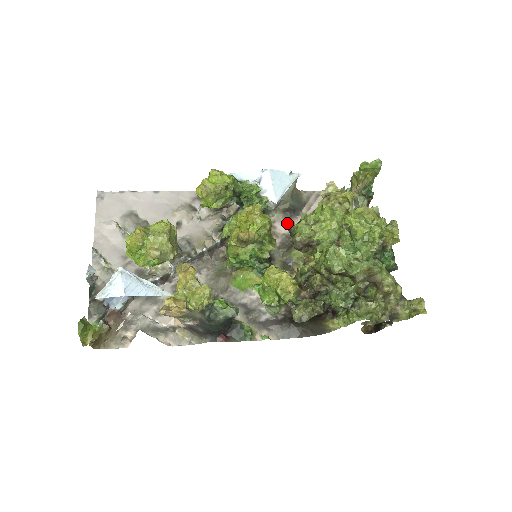
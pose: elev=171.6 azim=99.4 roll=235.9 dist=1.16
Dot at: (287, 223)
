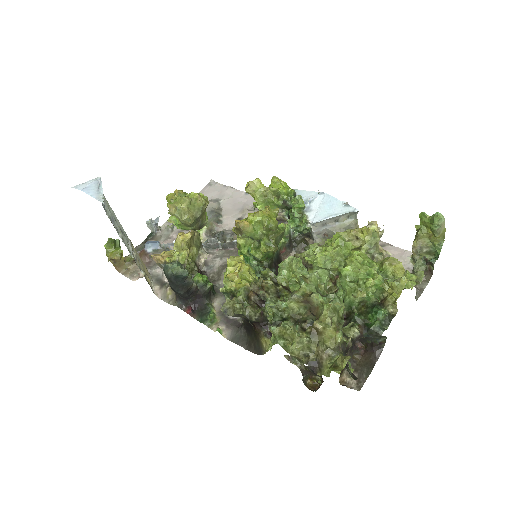
Dot at: occluded
